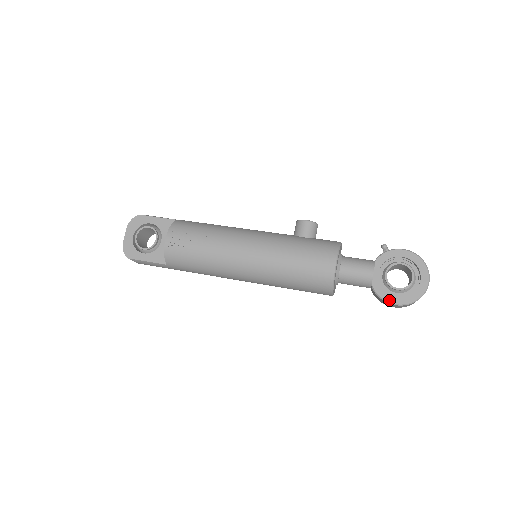
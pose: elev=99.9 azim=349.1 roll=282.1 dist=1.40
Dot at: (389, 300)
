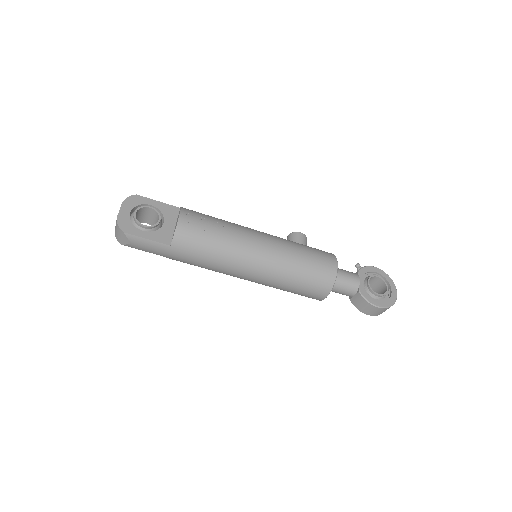
Dot at: (374, 303)
